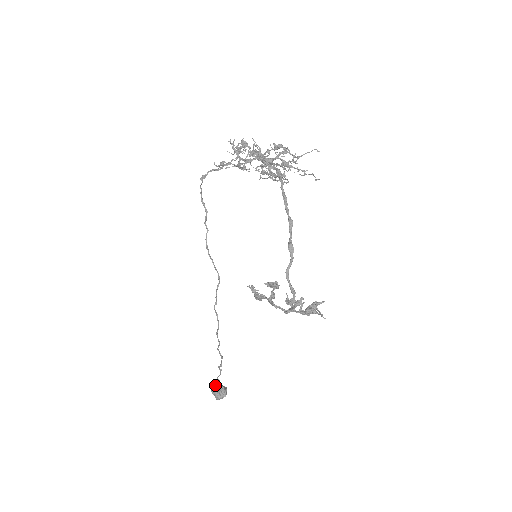
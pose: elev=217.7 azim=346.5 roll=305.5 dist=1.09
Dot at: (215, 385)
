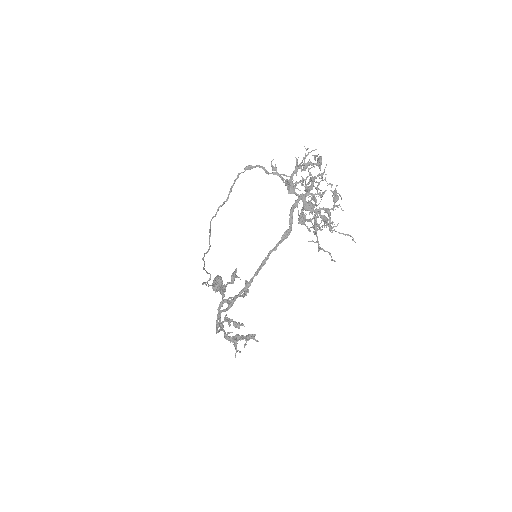
Dot at: (217, 278)
